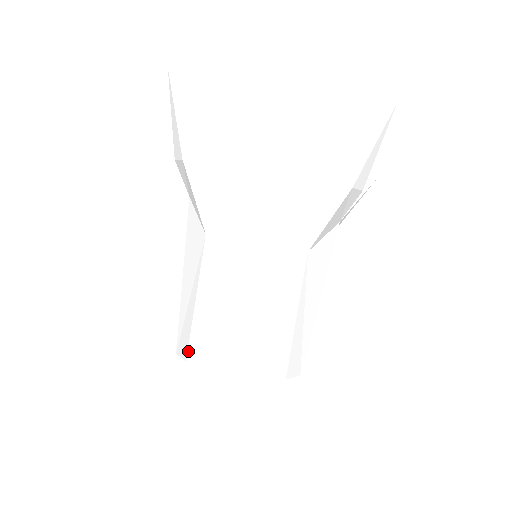
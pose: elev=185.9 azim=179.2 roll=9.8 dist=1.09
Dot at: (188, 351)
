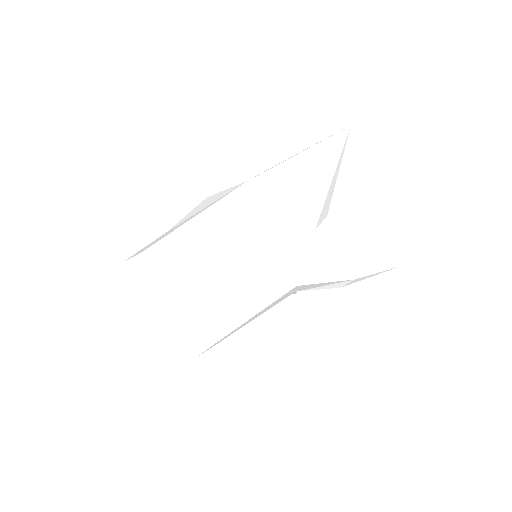
Dot at: (178, 260)
